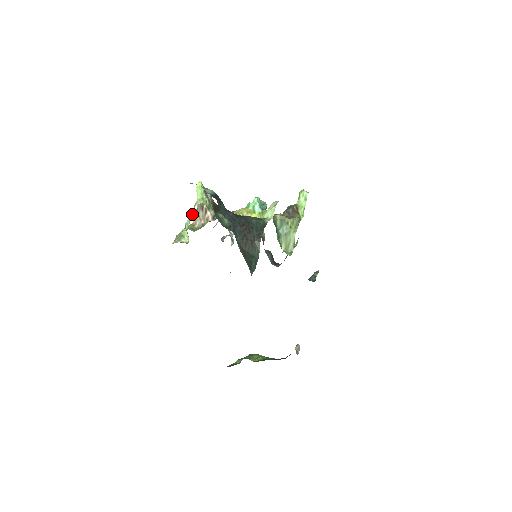
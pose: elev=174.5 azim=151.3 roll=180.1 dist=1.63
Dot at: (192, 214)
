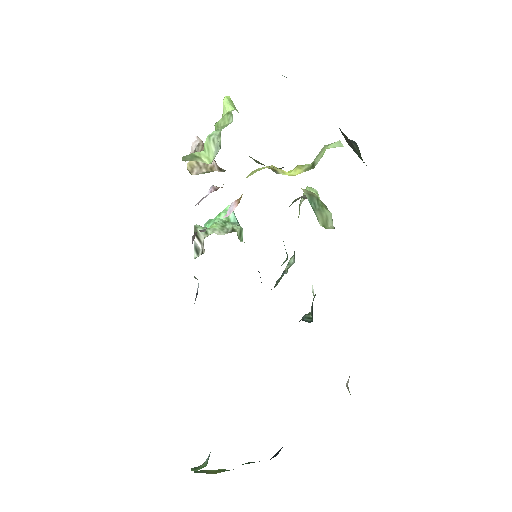
Dot at: (218, 127)
